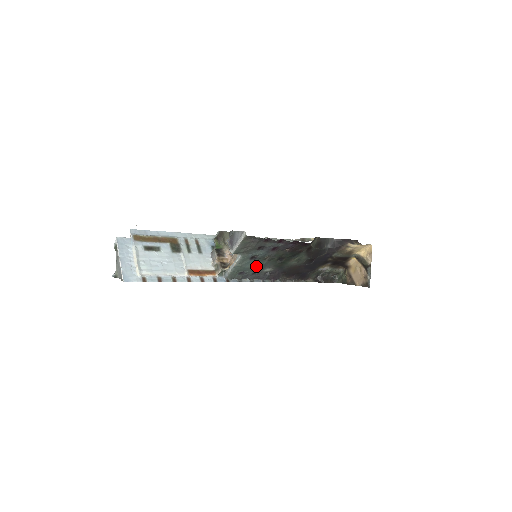
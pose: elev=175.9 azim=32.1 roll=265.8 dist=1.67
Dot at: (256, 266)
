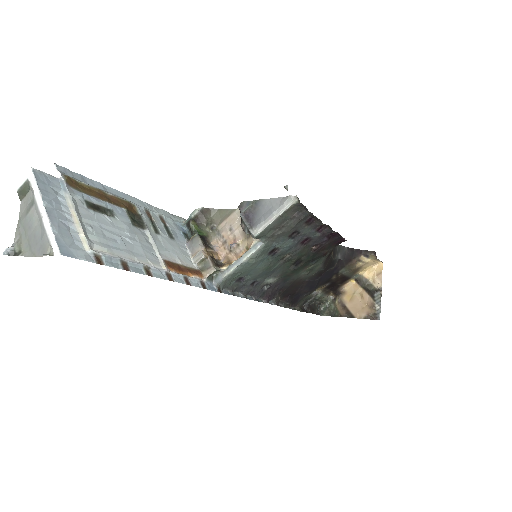
Dot at: (266, 269)
